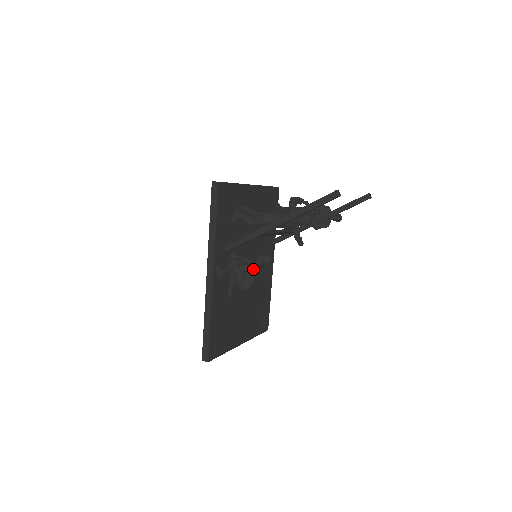
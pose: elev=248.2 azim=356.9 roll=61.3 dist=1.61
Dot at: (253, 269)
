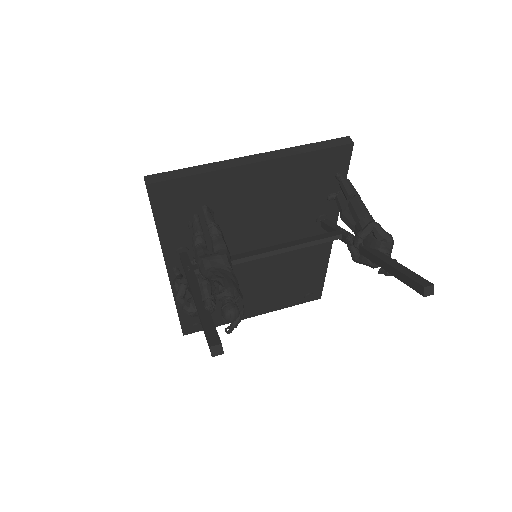
Dot at: (184, 312)
